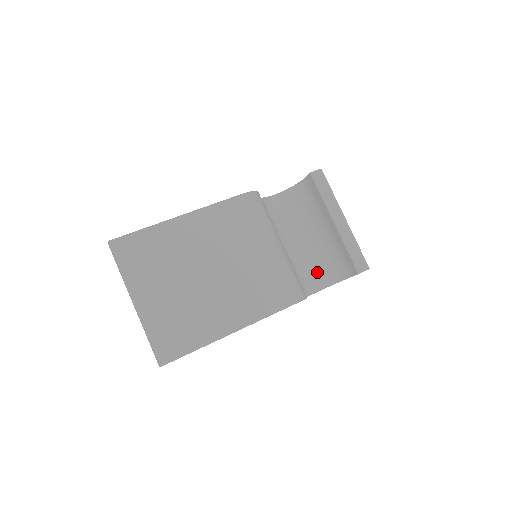
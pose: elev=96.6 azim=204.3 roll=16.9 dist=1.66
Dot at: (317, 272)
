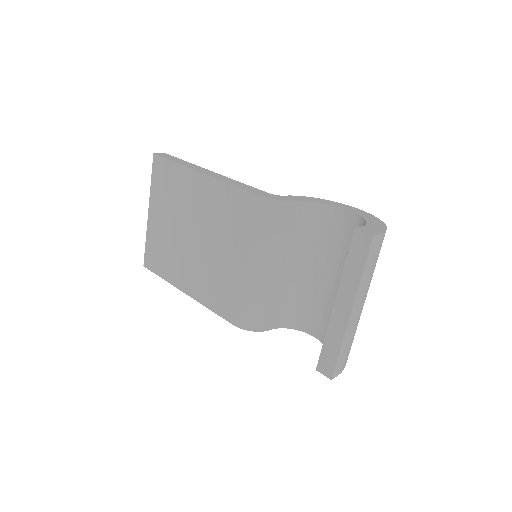
Dot at: (325, 321)
